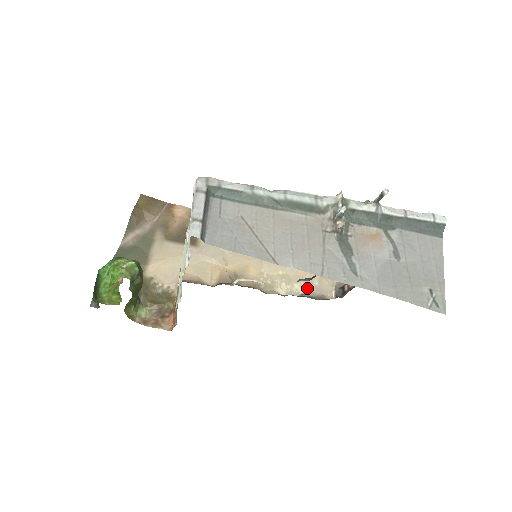
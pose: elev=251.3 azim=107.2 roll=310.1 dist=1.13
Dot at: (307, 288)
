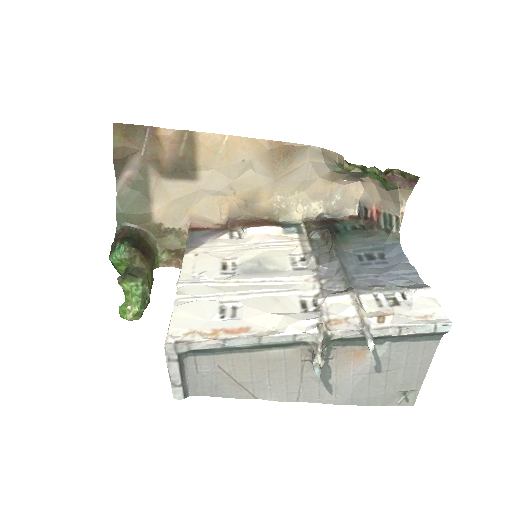
Dot at: (327, 206)
